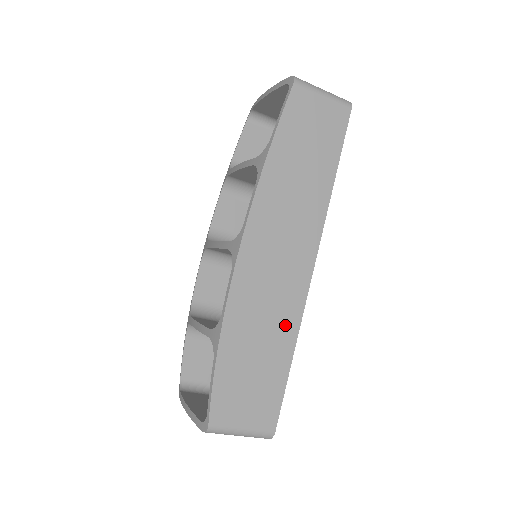
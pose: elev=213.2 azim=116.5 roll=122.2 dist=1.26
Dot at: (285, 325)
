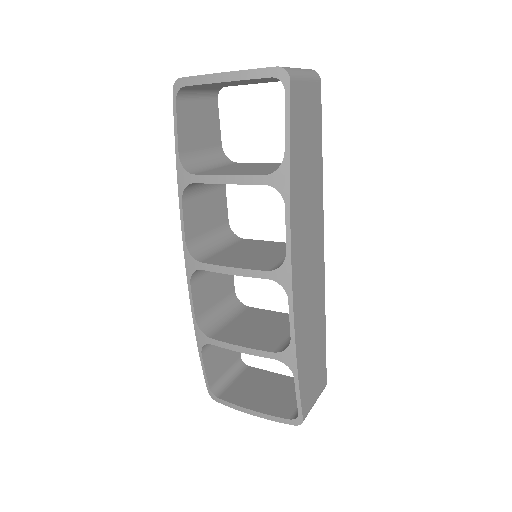
Dot at: (319, 310)
